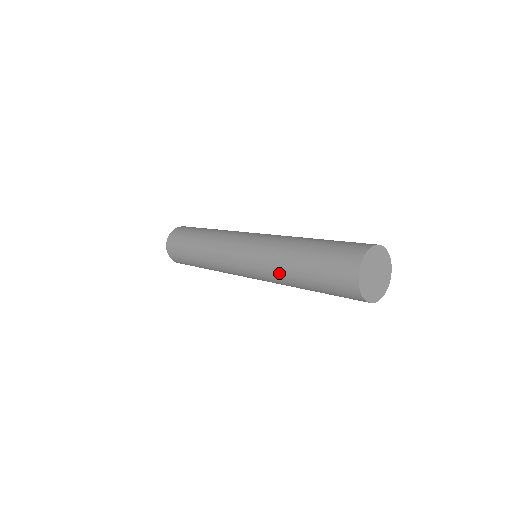
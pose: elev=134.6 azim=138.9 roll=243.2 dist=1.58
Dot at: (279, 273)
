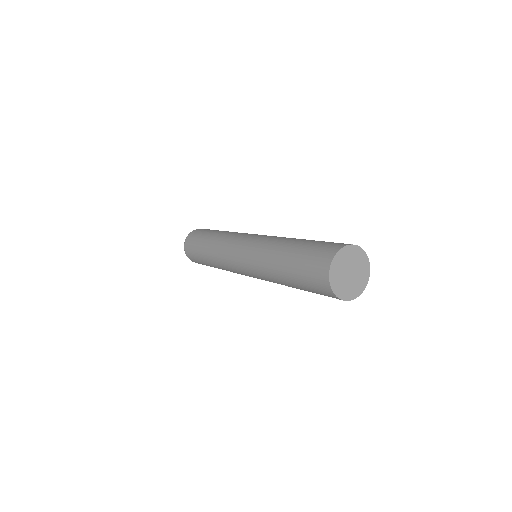
Dot at: occluded
